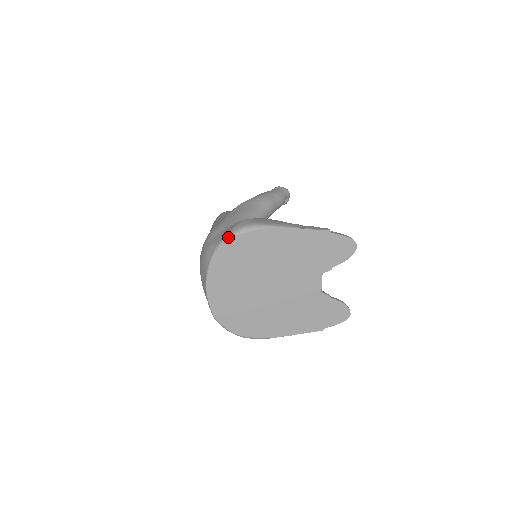
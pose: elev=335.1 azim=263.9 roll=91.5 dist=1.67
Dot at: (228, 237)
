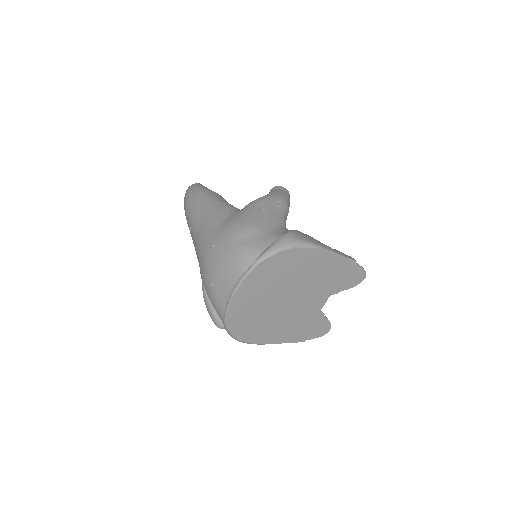
Dot at: (280, 248)
